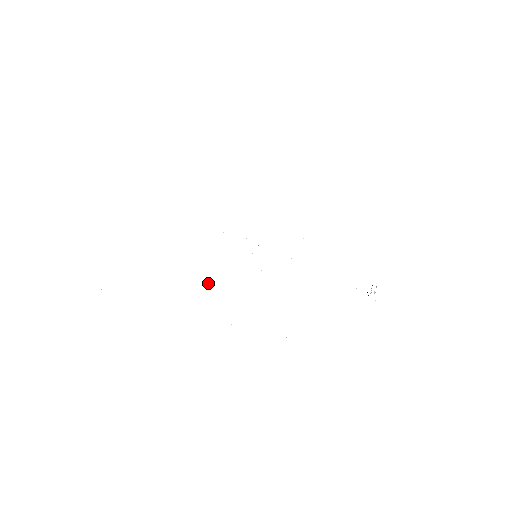
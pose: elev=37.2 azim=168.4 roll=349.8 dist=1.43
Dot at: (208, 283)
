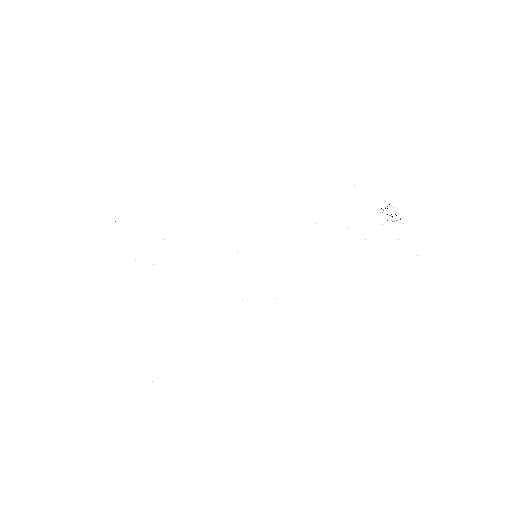
Dot at: occluded
